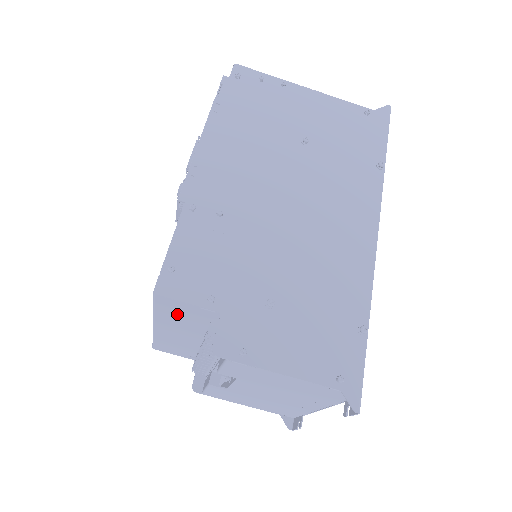
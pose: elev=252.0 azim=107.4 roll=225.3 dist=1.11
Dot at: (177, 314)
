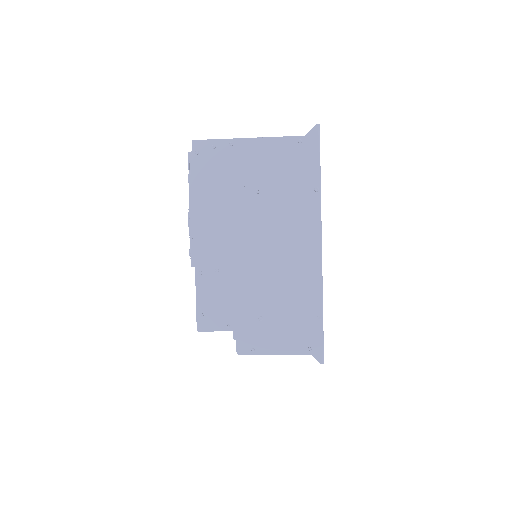
Dot at: occluded
